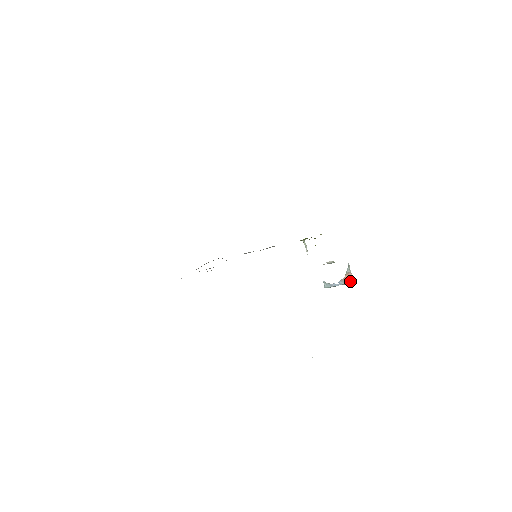
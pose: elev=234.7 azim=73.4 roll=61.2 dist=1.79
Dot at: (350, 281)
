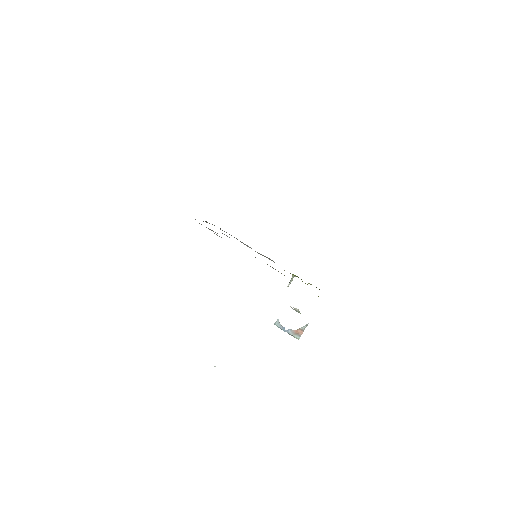
Dot at: (297, 337)
